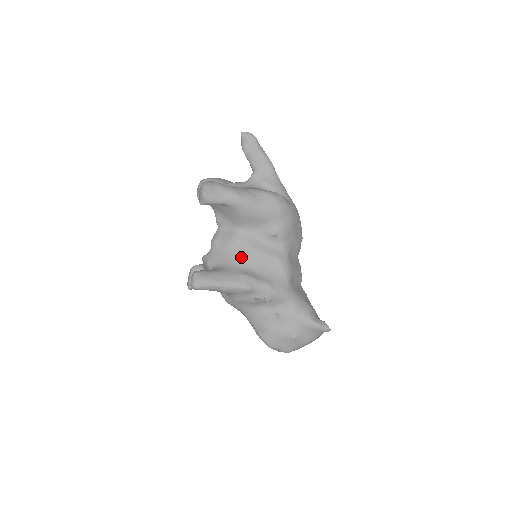
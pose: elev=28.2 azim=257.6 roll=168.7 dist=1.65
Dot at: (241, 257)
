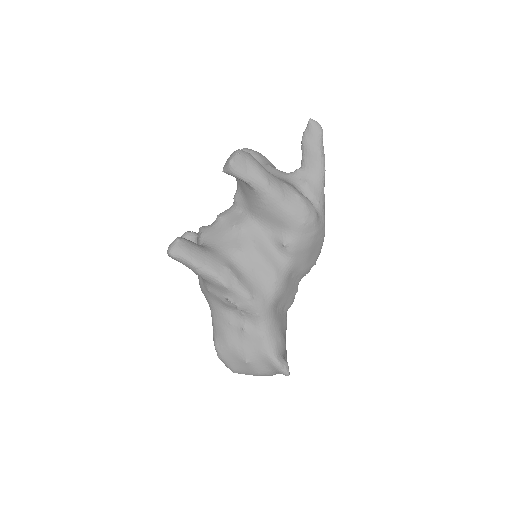
Dot at: (237, 249)
